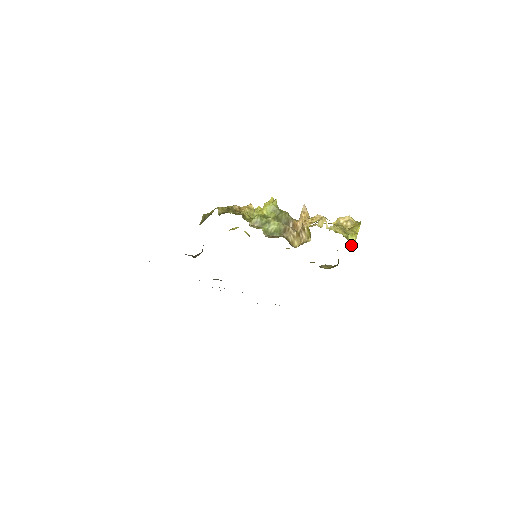
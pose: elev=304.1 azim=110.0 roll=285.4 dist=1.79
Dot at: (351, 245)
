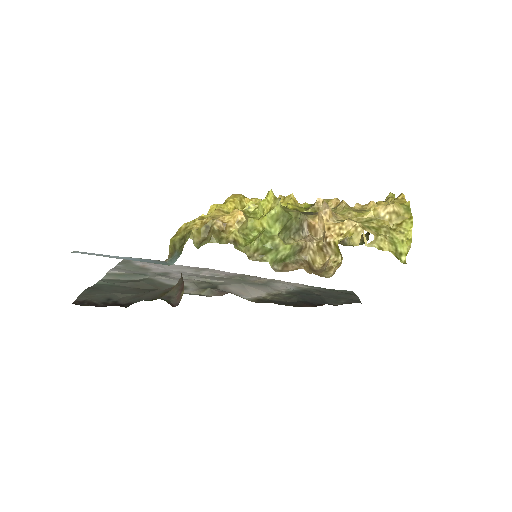
Dot at: (401, 258)
